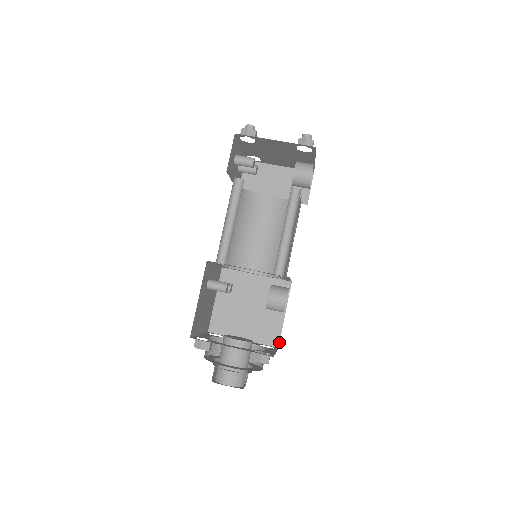
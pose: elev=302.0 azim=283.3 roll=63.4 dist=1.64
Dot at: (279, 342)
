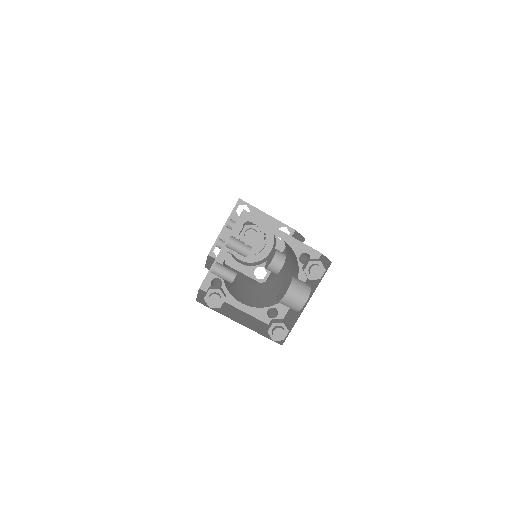
Dot at: occluded
